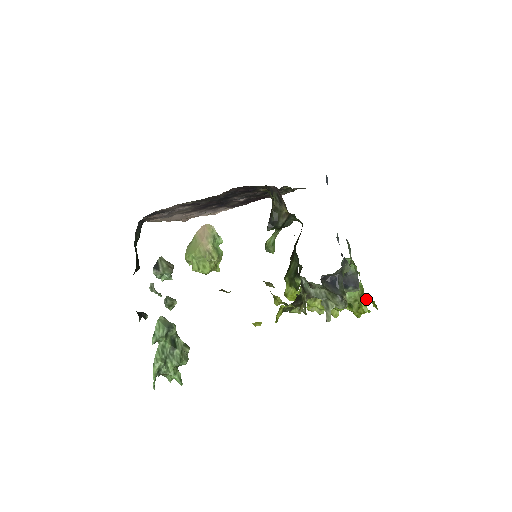
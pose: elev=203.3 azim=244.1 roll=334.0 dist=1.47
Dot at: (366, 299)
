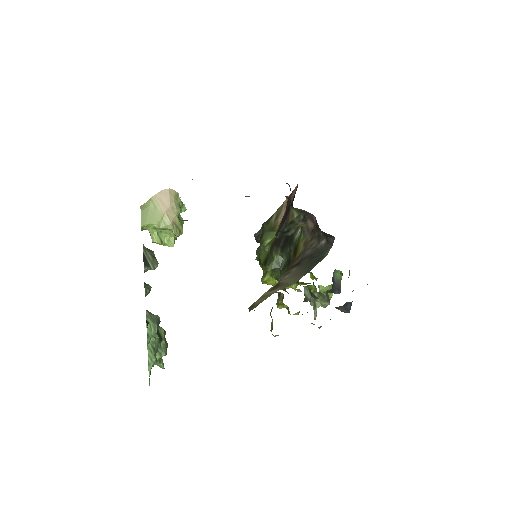
Dot at: occluded
